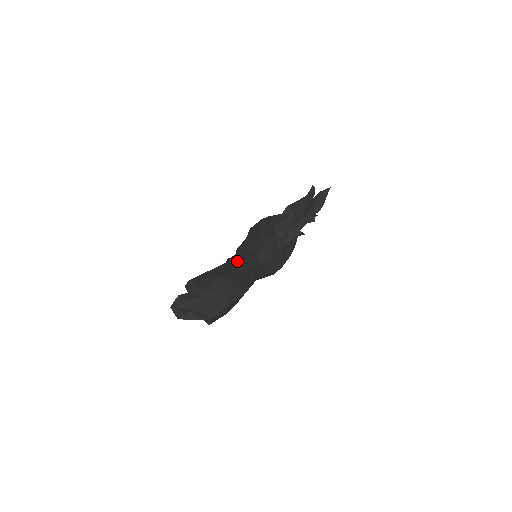
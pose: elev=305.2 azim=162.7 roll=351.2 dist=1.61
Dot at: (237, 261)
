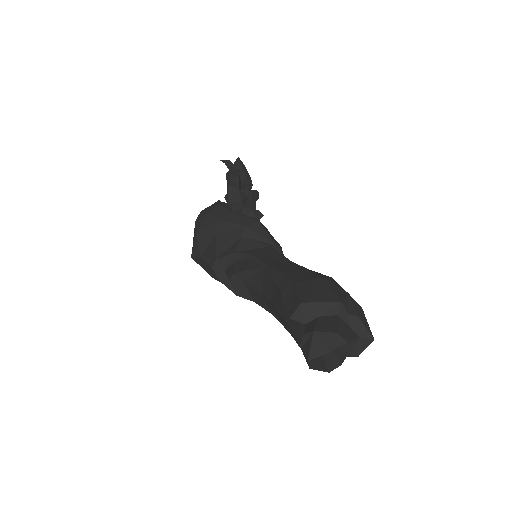
Dot at: (277, 261)
